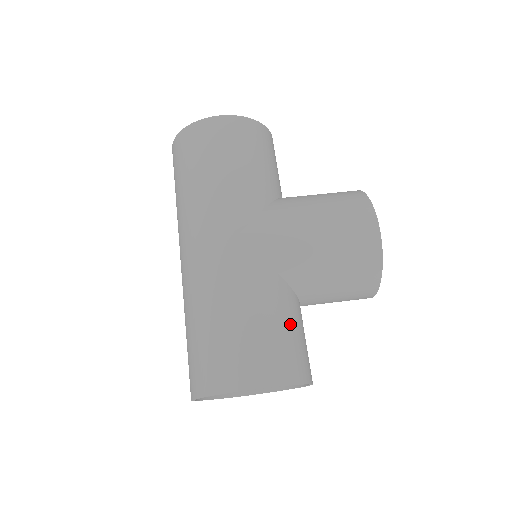
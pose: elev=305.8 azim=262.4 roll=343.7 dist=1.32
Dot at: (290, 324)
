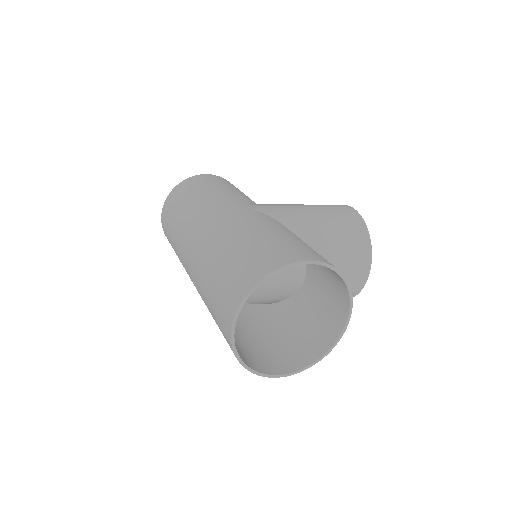
Dot at: occluded
